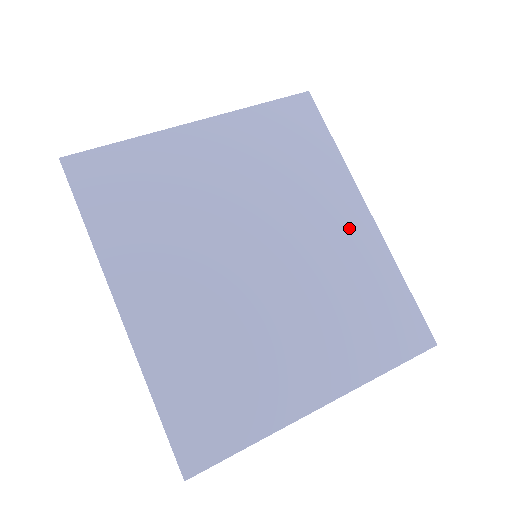
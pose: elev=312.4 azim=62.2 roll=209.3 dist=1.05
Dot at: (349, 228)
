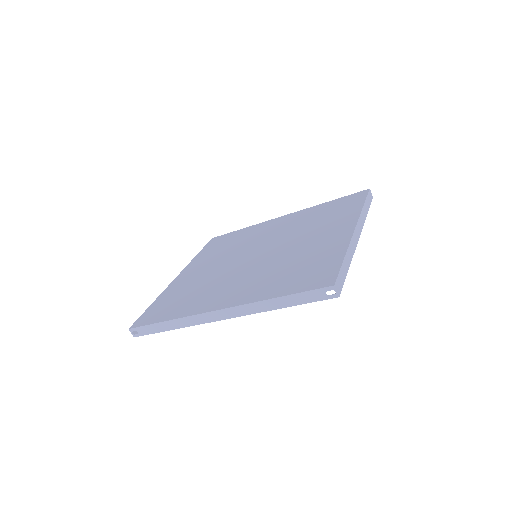
Dot at: (282, 223)
